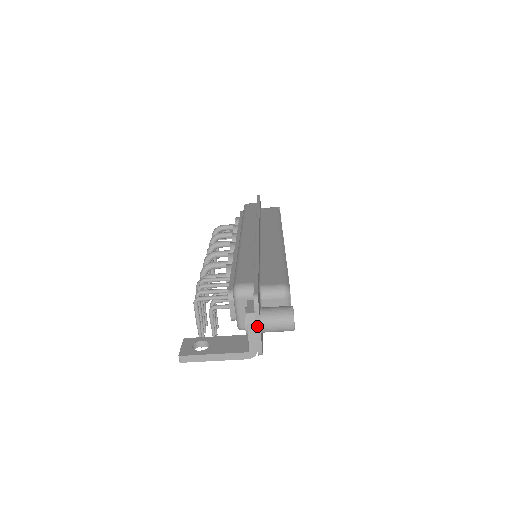
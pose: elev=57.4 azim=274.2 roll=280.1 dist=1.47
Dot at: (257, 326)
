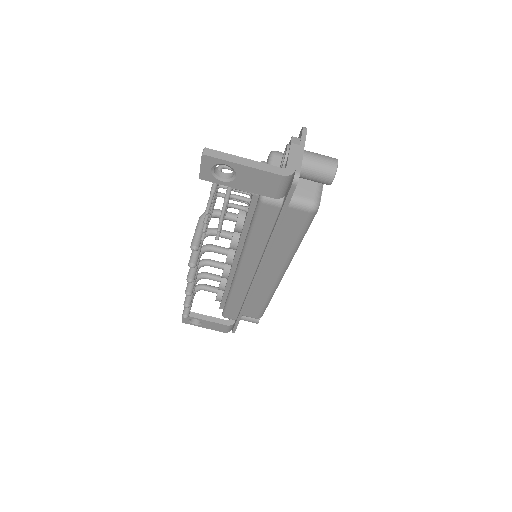
Dot at: (301, 147)
